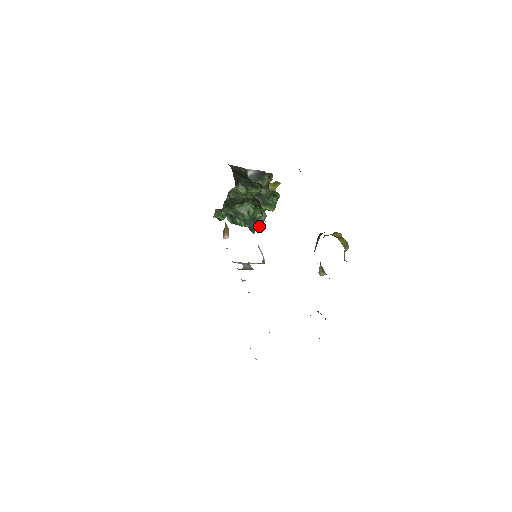
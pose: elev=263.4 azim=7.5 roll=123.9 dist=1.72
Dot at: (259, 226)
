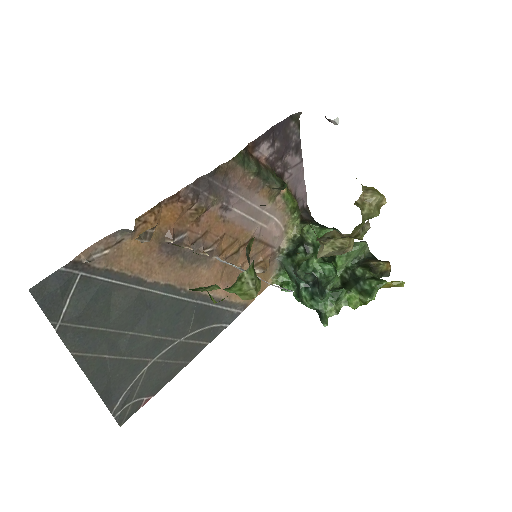
Dot at: (323, 294)
